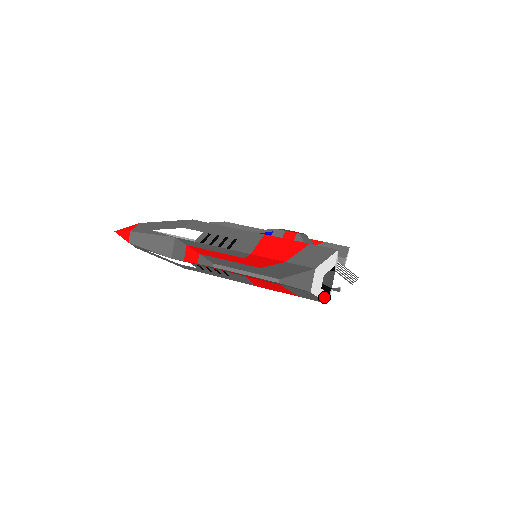
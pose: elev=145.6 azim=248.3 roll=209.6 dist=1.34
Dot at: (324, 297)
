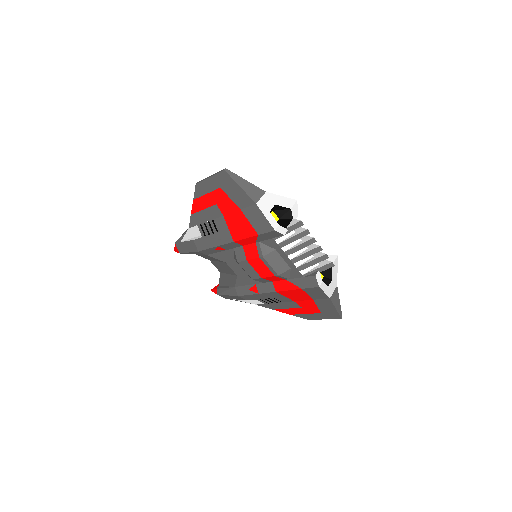
Dot at: (272, 222)
